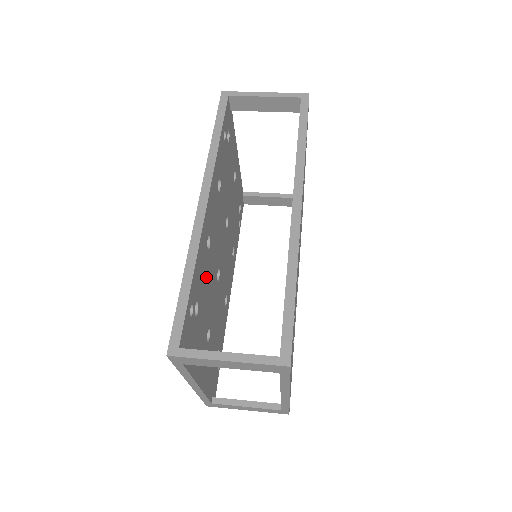
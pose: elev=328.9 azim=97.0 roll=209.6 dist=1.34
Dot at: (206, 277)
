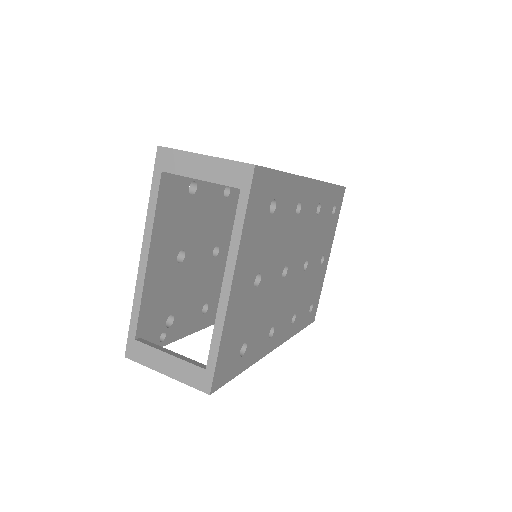
Dot at: (211, 205)
